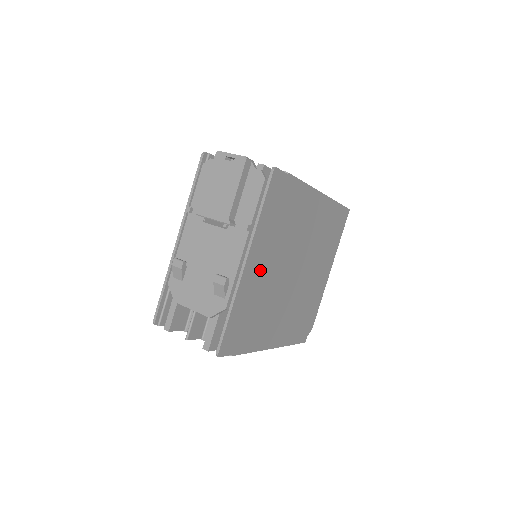
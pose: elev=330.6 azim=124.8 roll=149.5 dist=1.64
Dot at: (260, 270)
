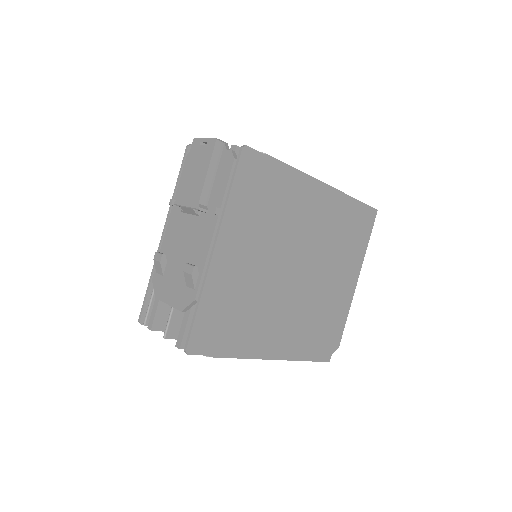
Dot at: (239, 261)
